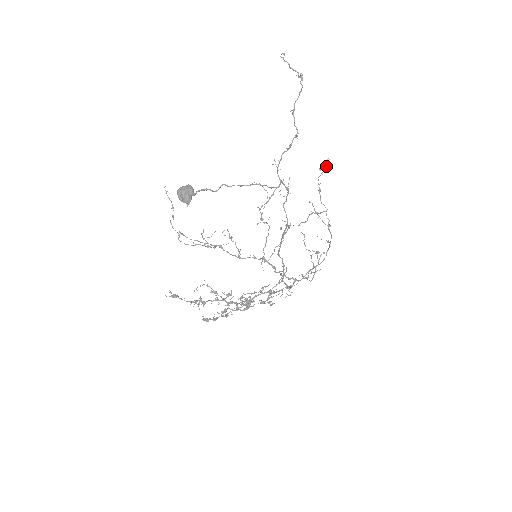
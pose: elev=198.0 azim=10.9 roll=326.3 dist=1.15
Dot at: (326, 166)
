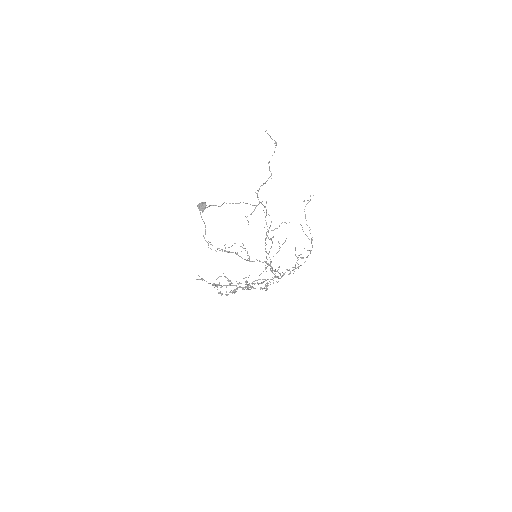
Dot at: occluded
